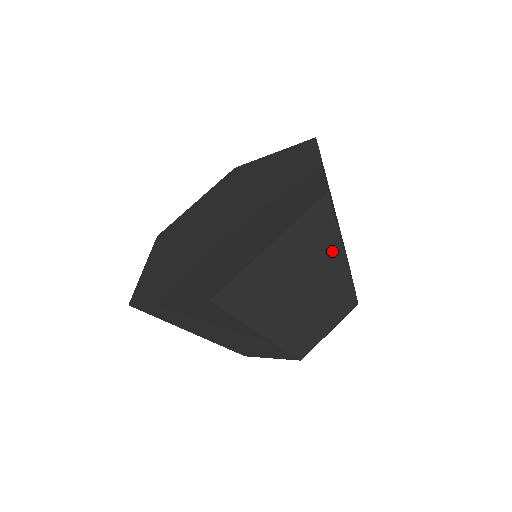
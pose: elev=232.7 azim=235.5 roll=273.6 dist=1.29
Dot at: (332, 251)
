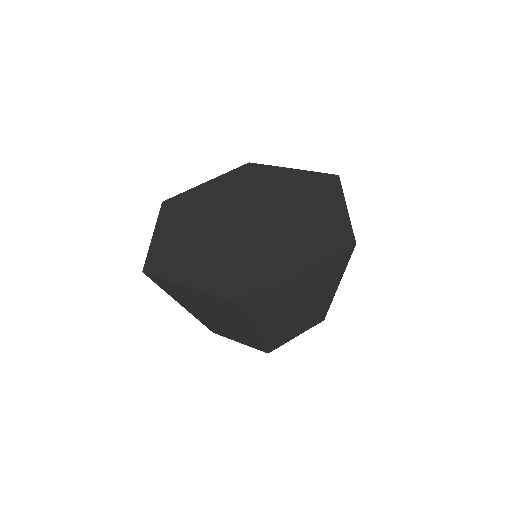
Dot at: (333, 283)
